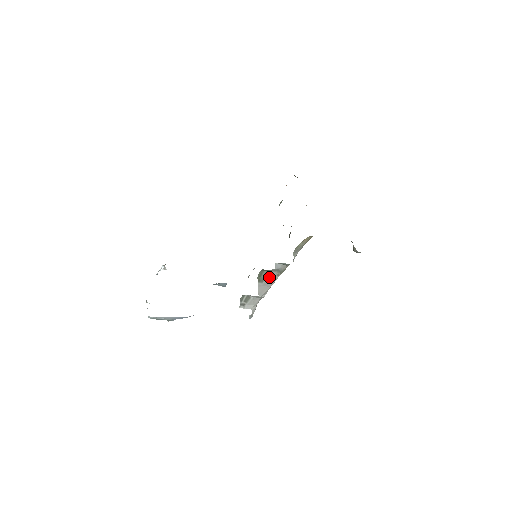
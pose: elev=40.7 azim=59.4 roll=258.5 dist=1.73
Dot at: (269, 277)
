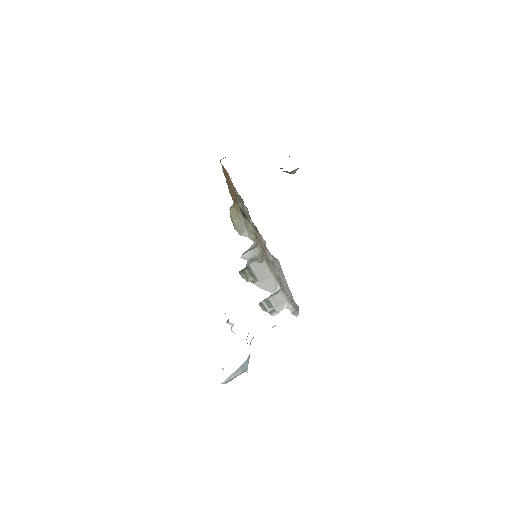
Dot at: (255, 271)
